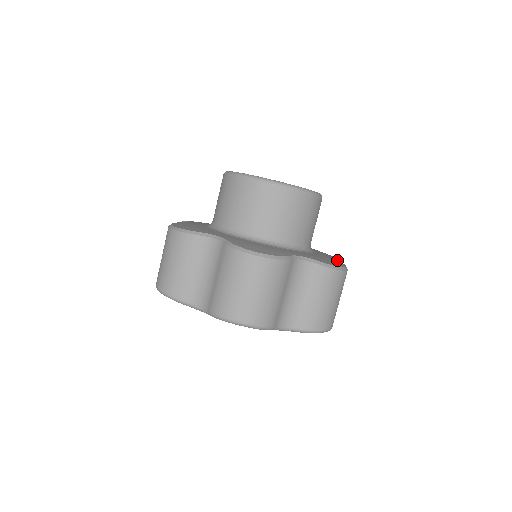
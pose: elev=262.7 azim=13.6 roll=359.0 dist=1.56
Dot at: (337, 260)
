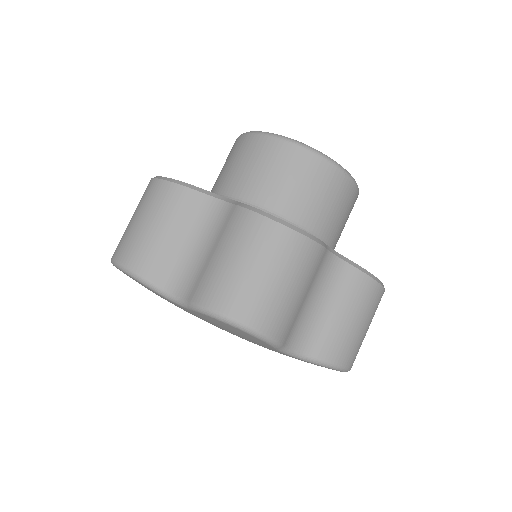
Dot at: occluded
